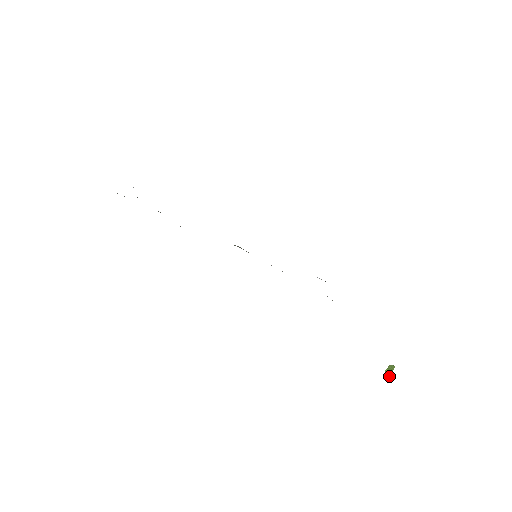
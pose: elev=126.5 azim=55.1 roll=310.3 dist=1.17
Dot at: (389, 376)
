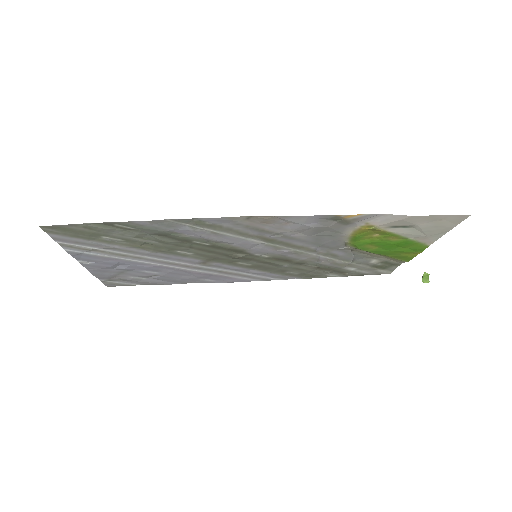
Dot at: occluded
